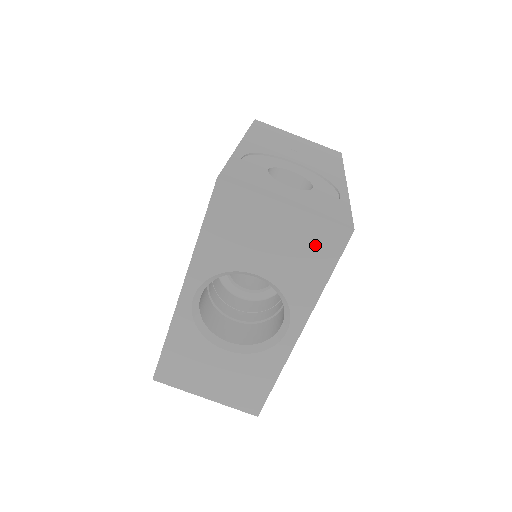
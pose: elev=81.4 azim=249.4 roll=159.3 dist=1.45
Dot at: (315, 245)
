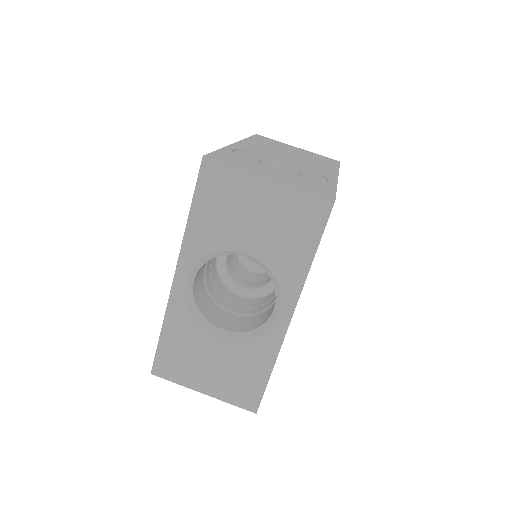
Dot at: (299, 218)
